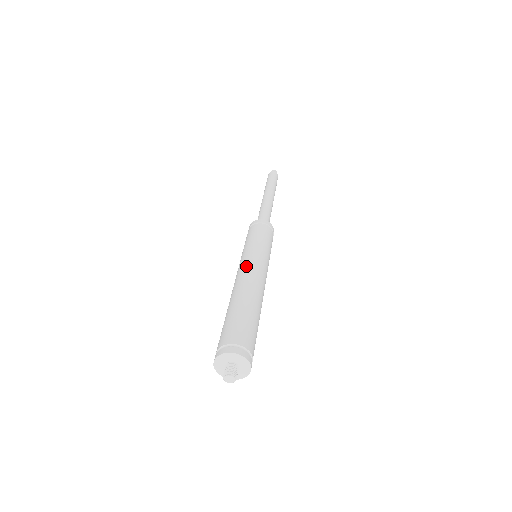
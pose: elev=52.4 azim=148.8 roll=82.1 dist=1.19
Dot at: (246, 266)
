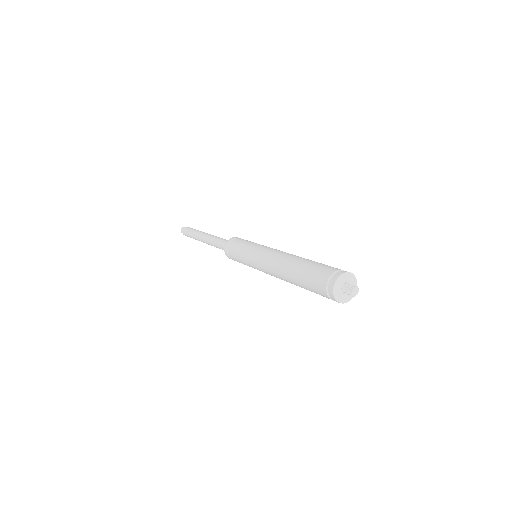
Dot at: (272, 250)
